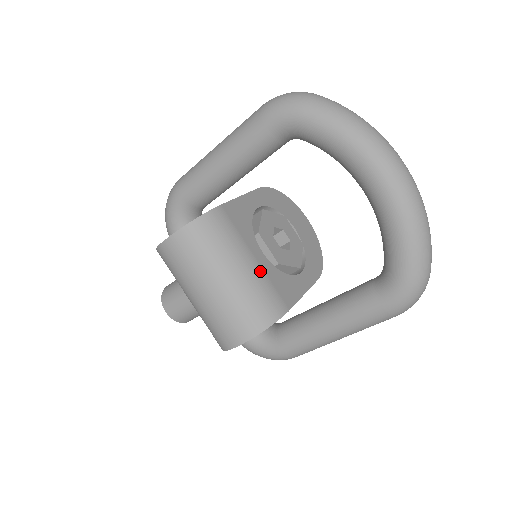
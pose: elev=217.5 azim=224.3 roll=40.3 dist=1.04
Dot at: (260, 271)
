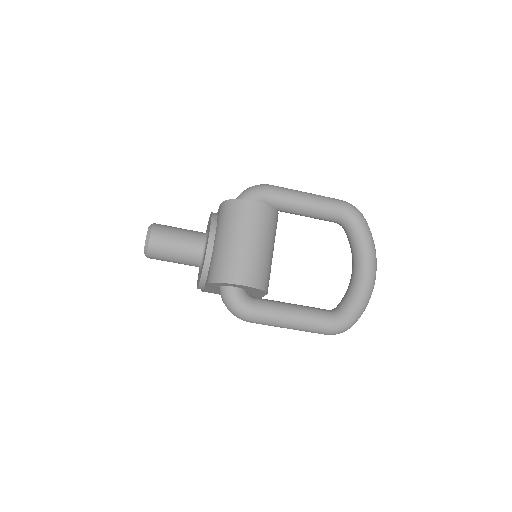
Dot at: occluded
